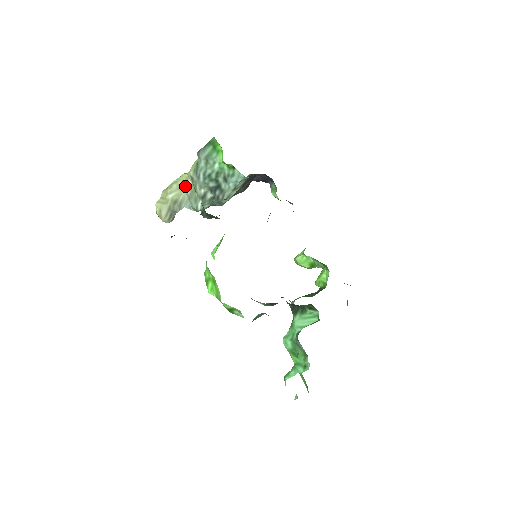
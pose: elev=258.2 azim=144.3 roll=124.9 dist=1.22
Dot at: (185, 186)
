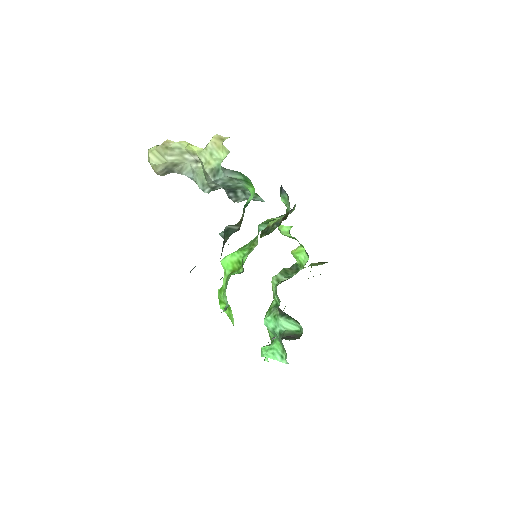
Dot at: (190, 157)
